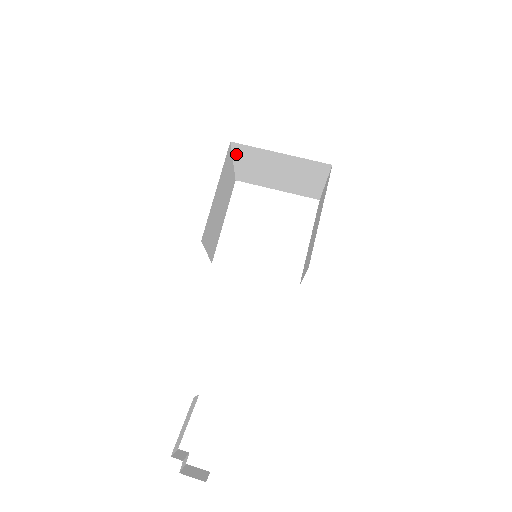
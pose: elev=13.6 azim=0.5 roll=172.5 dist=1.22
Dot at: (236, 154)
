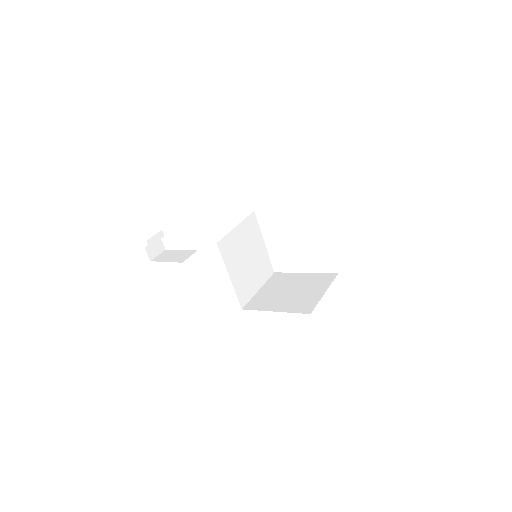
Dot at: occluded
